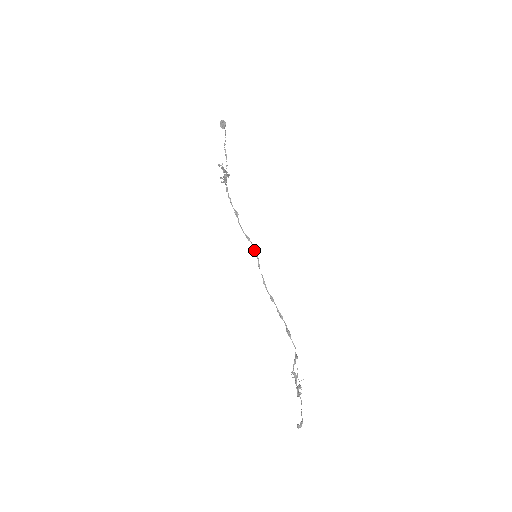
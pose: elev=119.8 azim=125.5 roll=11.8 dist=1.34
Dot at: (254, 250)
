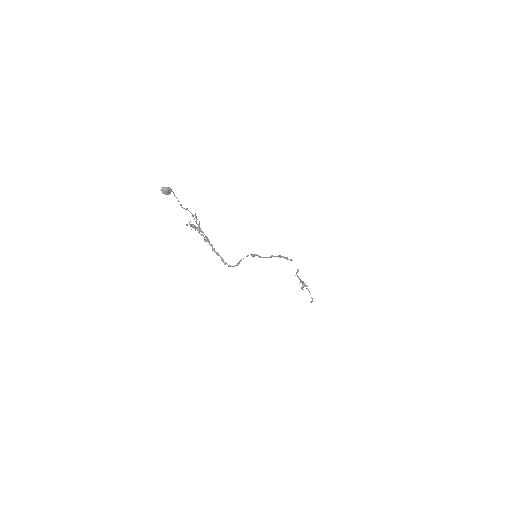
Dot at: (254, 256)
